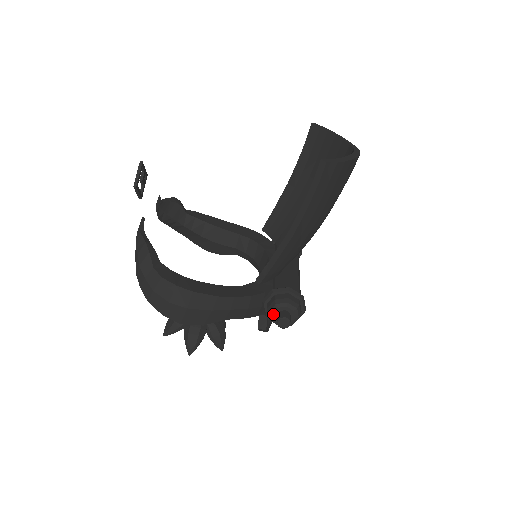
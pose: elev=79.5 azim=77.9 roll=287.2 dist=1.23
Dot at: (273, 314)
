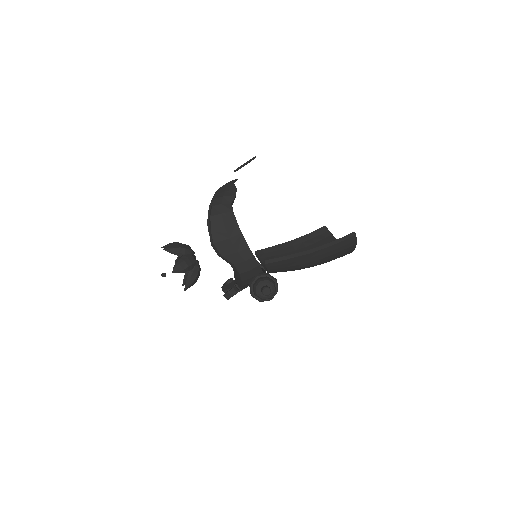
Dot at: (261, 284)
